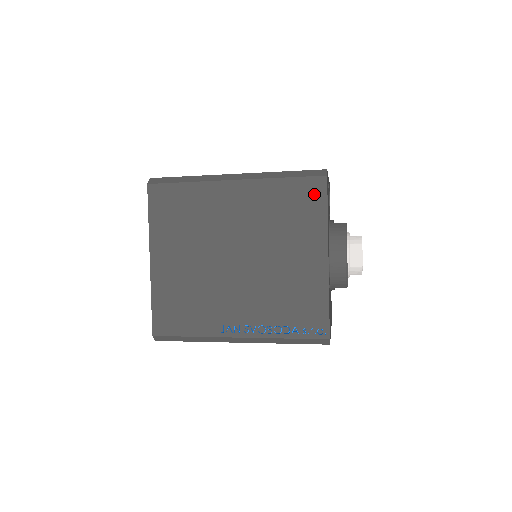
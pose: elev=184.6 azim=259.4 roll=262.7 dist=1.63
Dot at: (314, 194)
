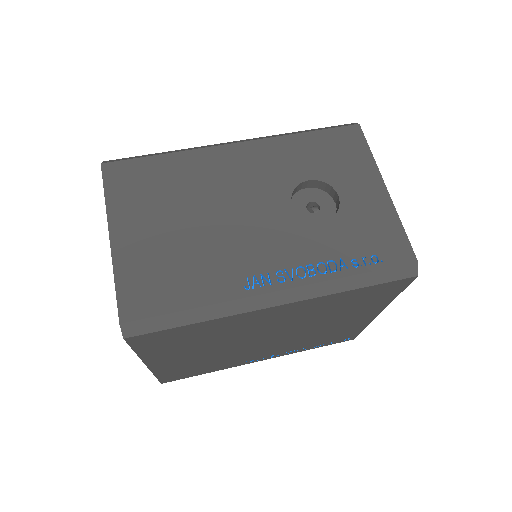
Dot at: (391, 290)
